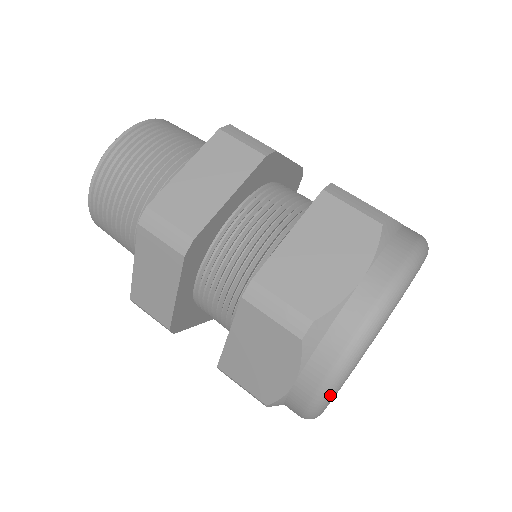
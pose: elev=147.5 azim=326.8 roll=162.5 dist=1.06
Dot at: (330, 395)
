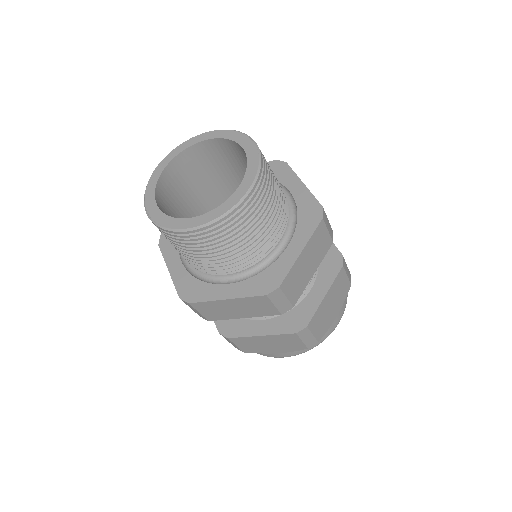
Dot at: occluded
